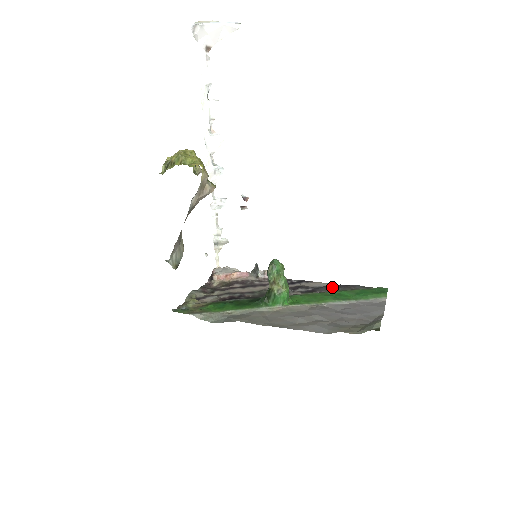
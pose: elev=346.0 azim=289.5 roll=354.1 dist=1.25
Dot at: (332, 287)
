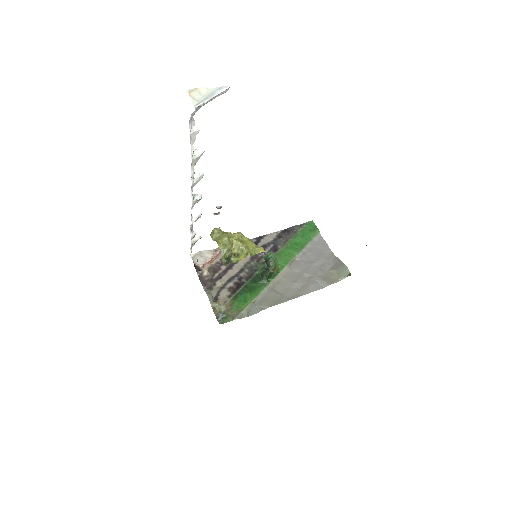
Dot at: (282, 236)
